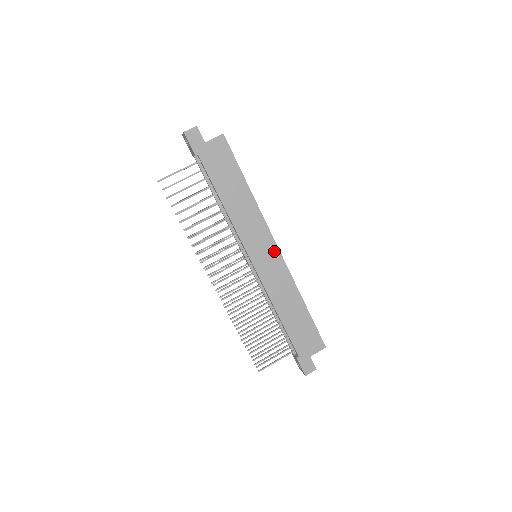
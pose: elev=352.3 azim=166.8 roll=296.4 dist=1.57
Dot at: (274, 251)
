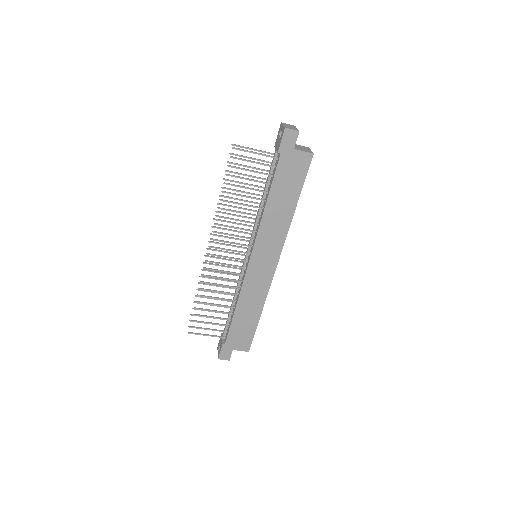
Dot at: (272, 265)
